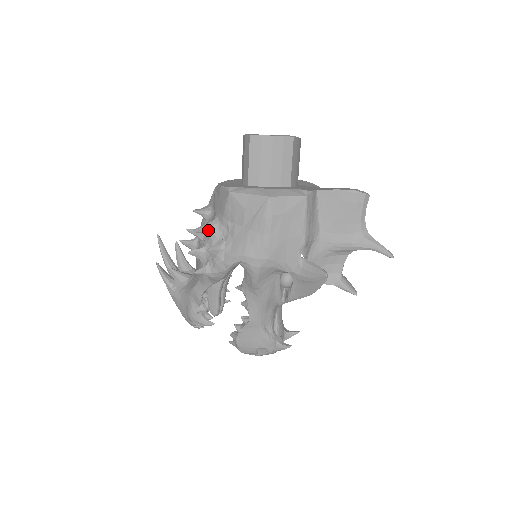
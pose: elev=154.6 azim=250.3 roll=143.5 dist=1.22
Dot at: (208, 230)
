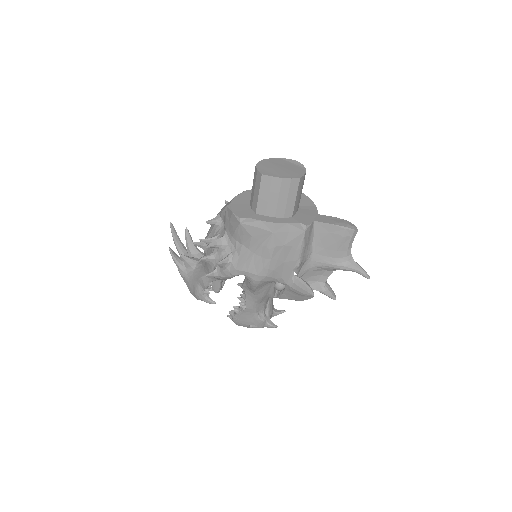
Dot at: (218, 245)
